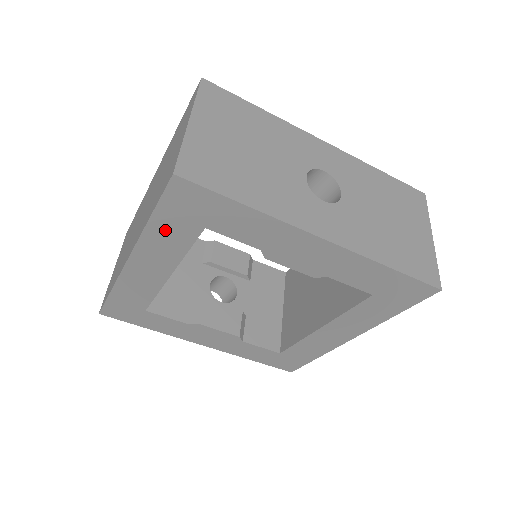
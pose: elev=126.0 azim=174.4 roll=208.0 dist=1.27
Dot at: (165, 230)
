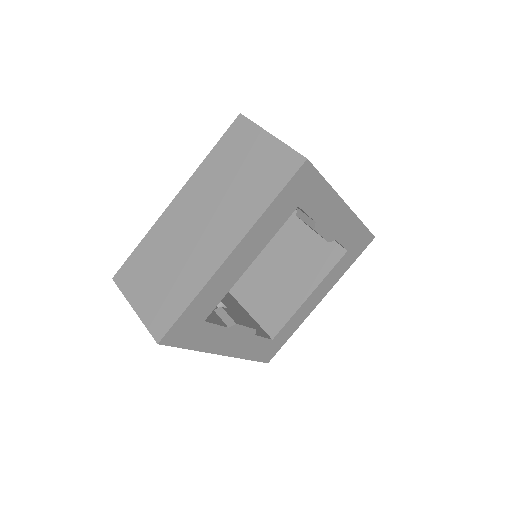
Dot at: (274, 213)
